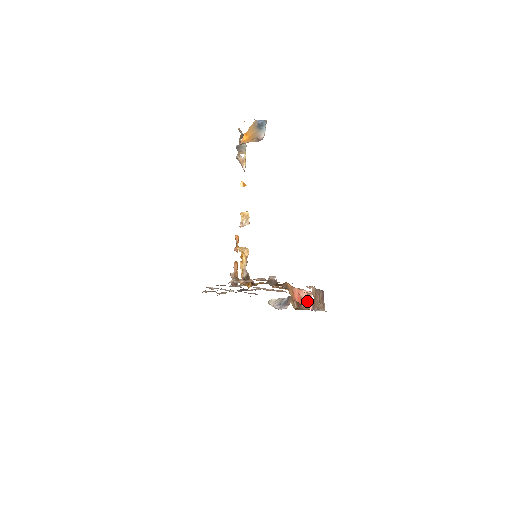
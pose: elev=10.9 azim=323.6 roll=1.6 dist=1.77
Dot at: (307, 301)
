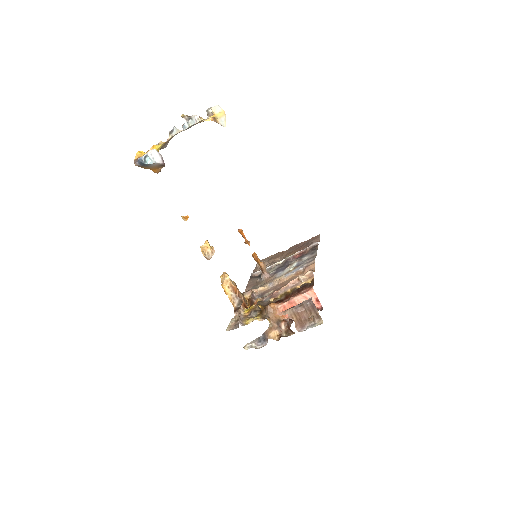
Dot at: (288, 326)
